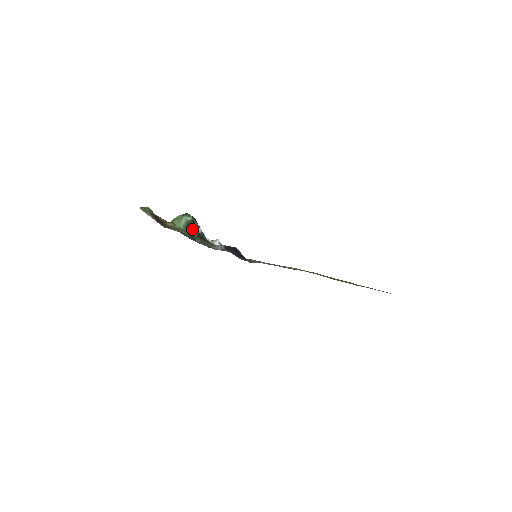
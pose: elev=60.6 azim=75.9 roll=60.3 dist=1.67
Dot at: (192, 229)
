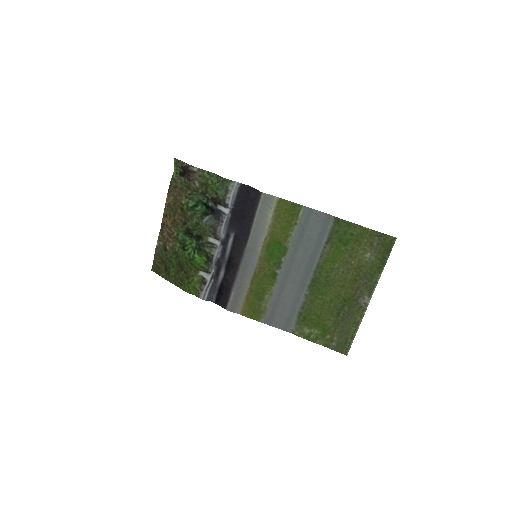
Dot at: (207, 197)
